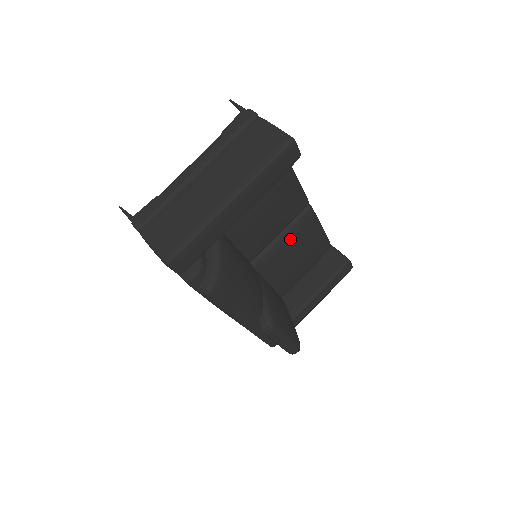
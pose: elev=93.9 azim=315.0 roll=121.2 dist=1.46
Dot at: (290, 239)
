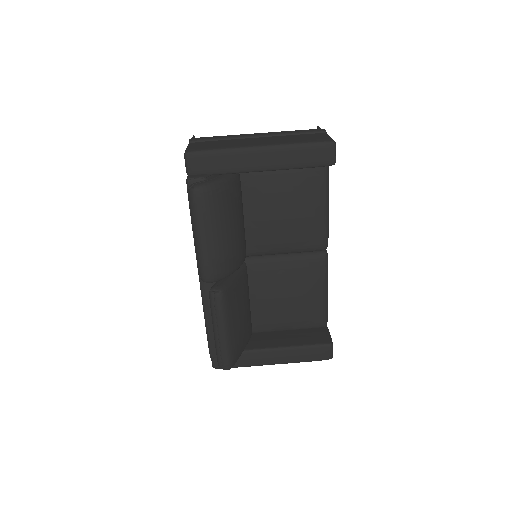
Dot at: (292, 267)
